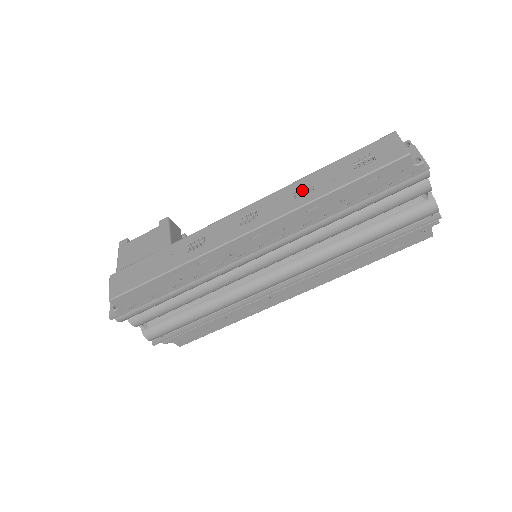
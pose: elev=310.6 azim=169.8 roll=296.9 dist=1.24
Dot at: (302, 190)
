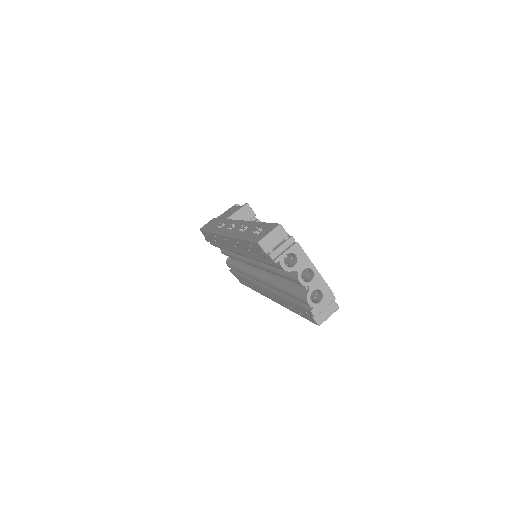
Dot at: (243, 228)
